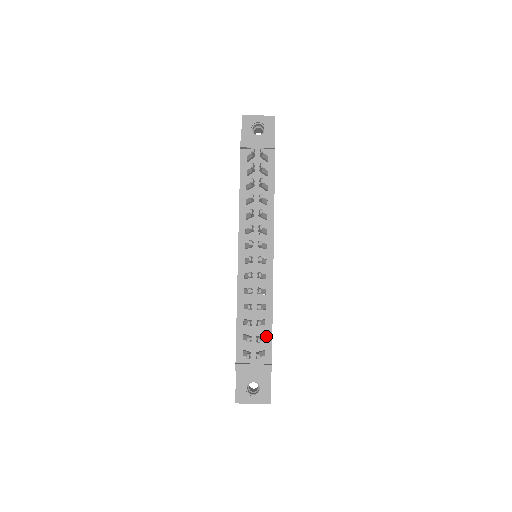
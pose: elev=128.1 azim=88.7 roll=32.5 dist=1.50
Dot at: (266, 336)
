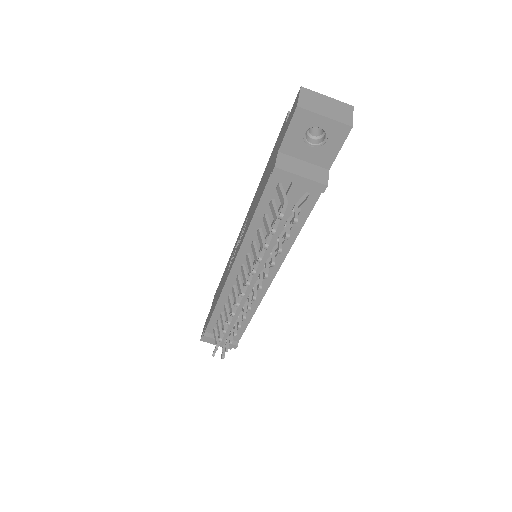
Dot at: occluded
